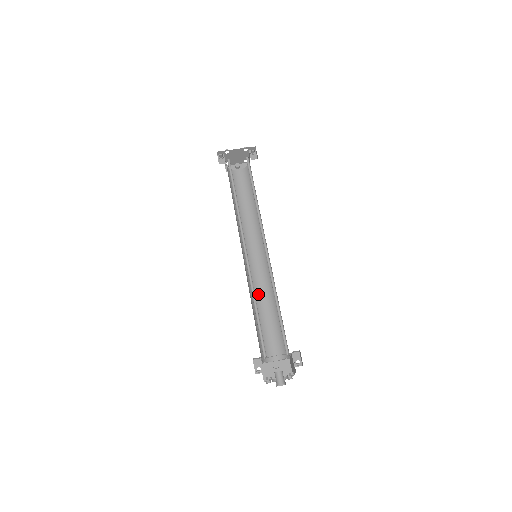
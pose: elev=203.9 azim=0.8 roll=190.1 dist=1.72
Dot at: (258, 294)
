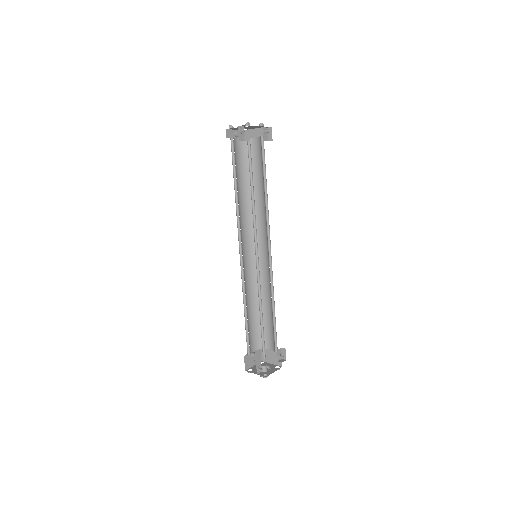
Dot at: (246, 290)
